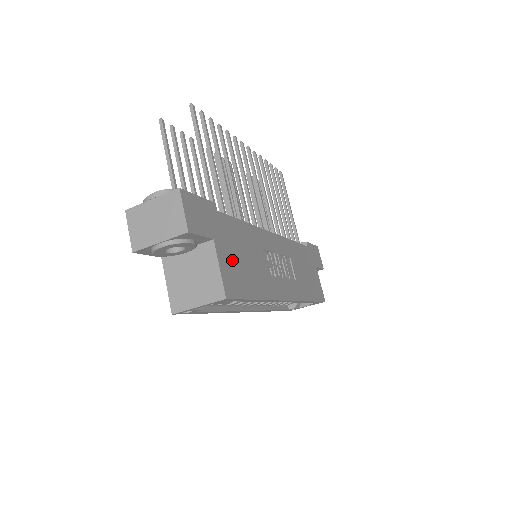
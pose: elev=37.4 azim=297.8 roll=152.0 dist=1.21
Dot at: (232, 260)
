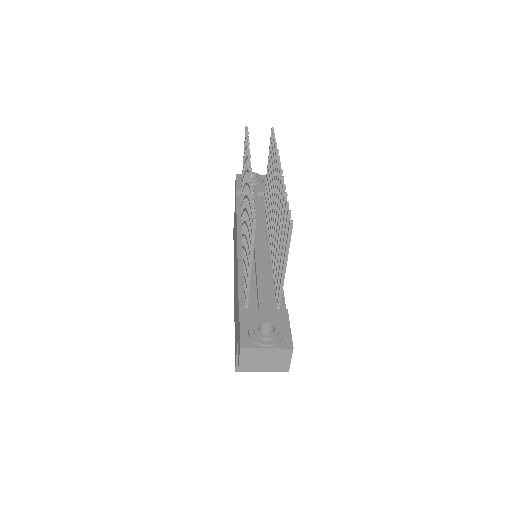
Dot at: occluded
